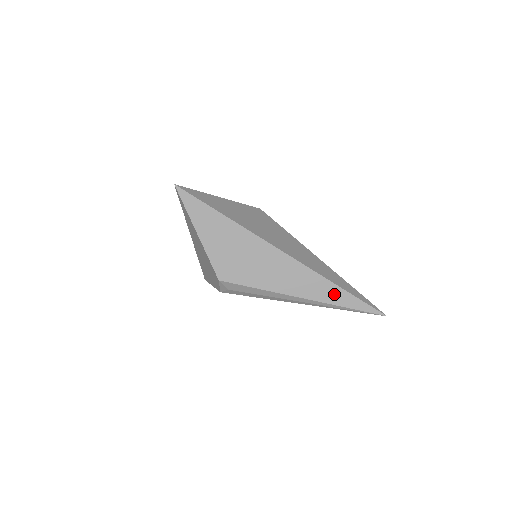
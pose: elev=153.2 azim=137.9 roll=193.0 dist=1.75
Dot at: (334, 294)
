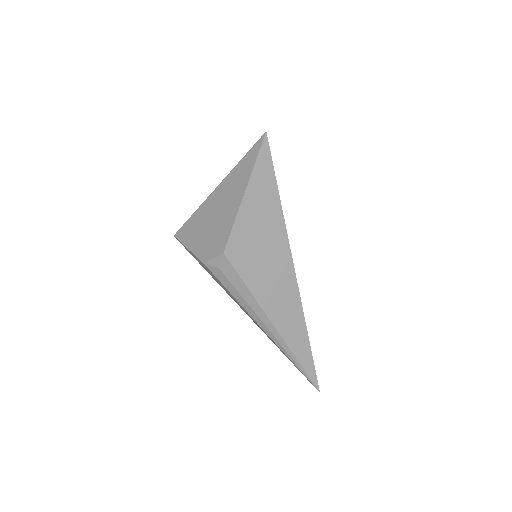
Dot at: (300, 343)
